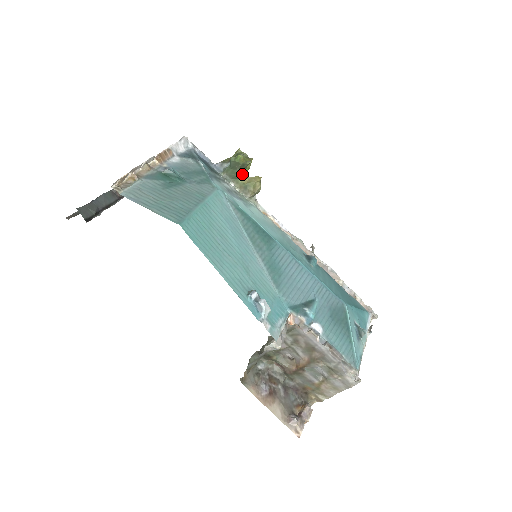
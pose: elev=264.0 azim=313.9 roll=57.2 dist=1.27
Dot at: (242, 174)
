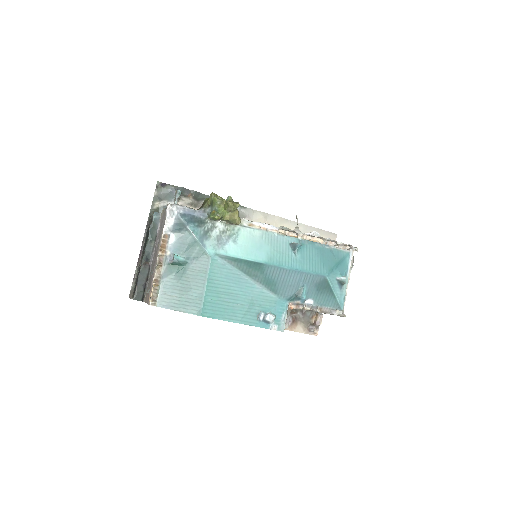
Dot at: (223, 216)
